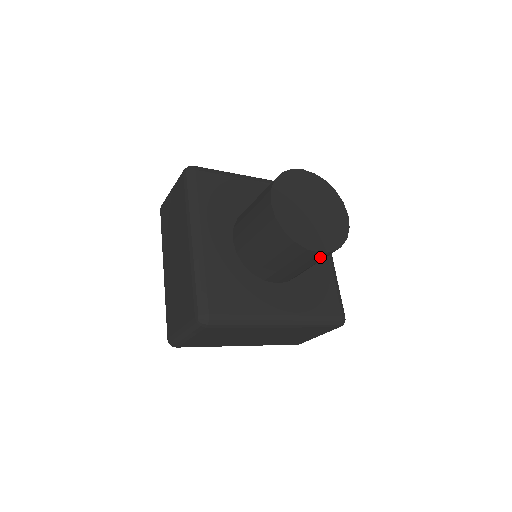
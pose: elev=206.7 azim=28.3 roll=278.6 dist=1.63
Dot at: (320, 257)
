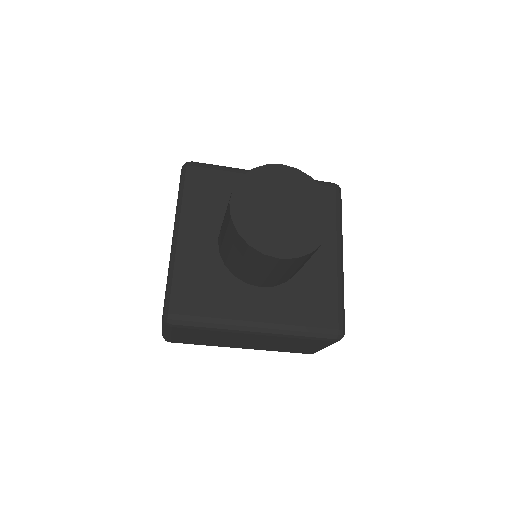
Dot at: (287, 263)
